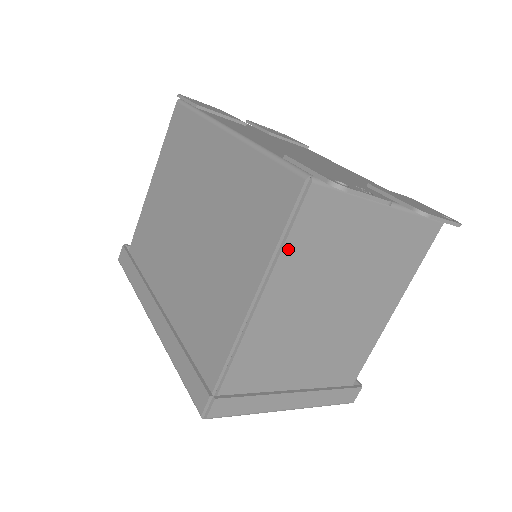
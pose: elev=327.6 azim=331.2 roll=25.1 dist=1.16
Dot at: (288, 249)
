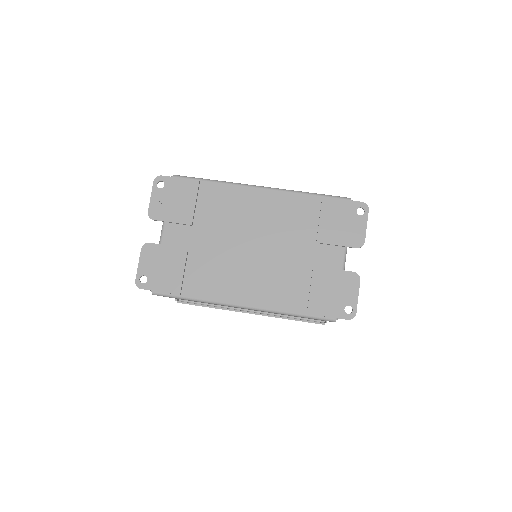
Dot at: occluded
